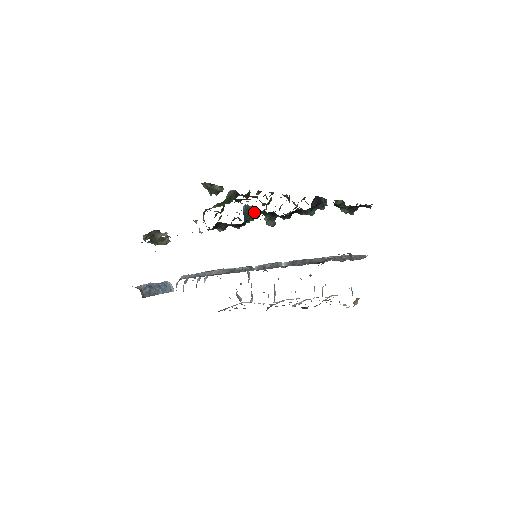
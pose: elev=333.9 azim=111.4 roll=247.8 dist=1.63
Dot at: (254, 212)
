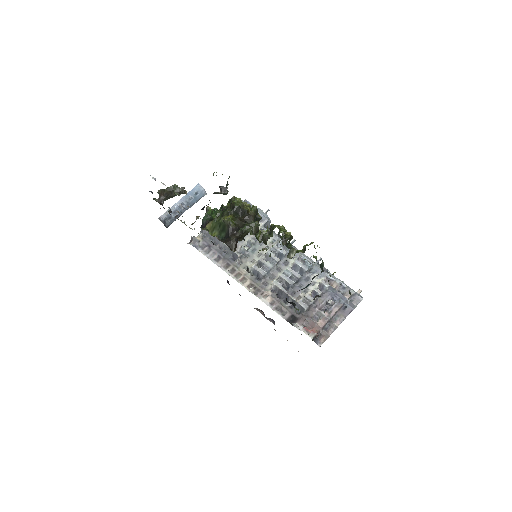
Dot at: occluded
